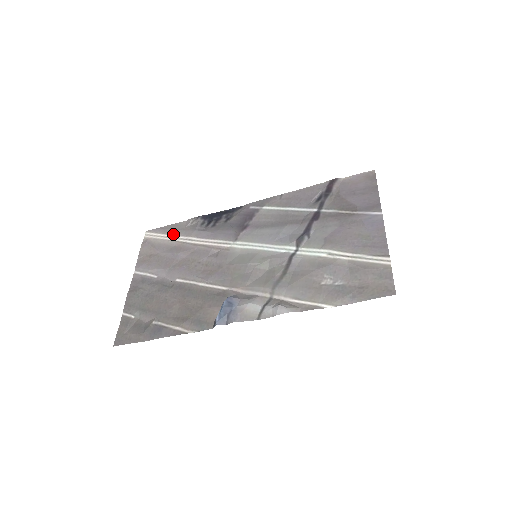
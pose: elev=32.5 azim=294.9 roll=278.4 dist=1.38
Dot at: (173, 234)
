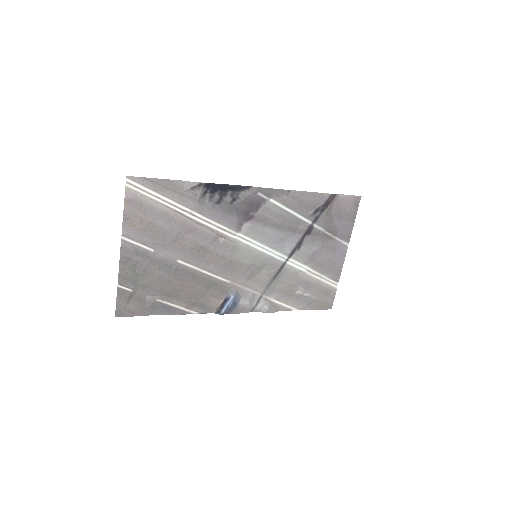
Dot at: (169, 197)
